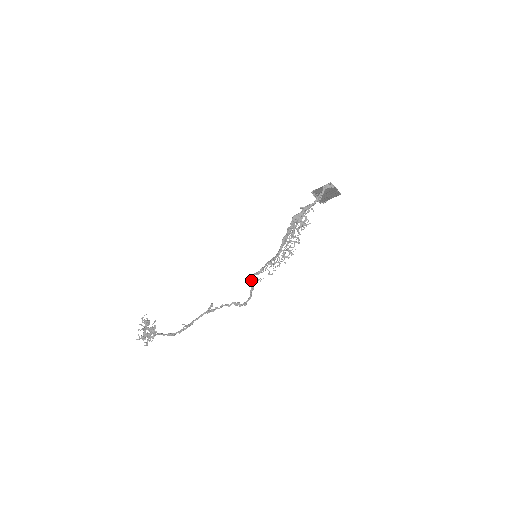
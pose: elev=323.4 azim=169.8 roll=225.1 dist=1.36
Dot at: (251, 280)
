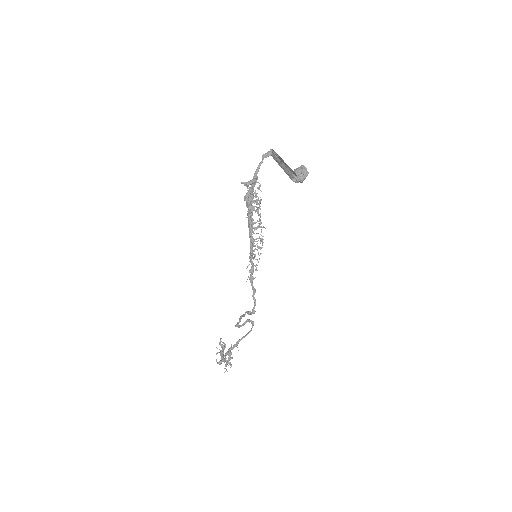
Dot at: (251, 282)
